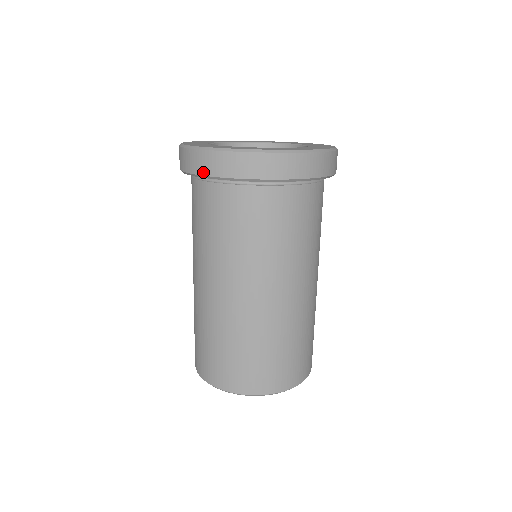
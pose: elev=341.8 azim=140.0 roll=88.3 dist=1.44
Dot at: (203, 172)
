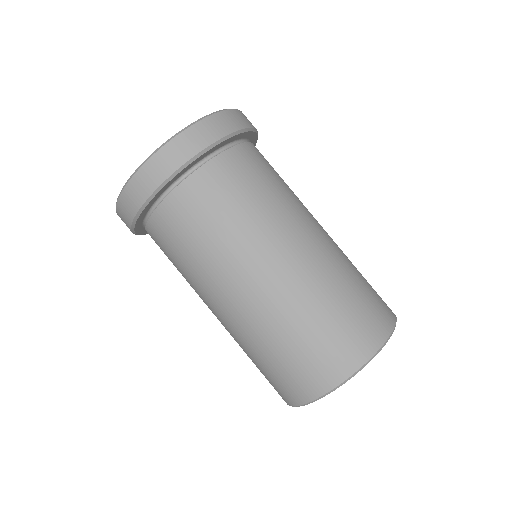
Dot at: (136, 209)
